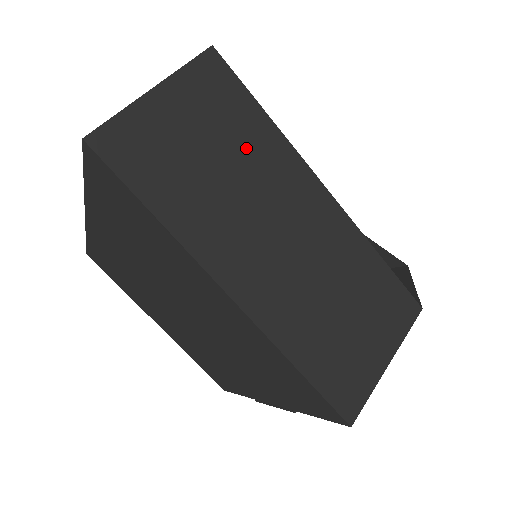
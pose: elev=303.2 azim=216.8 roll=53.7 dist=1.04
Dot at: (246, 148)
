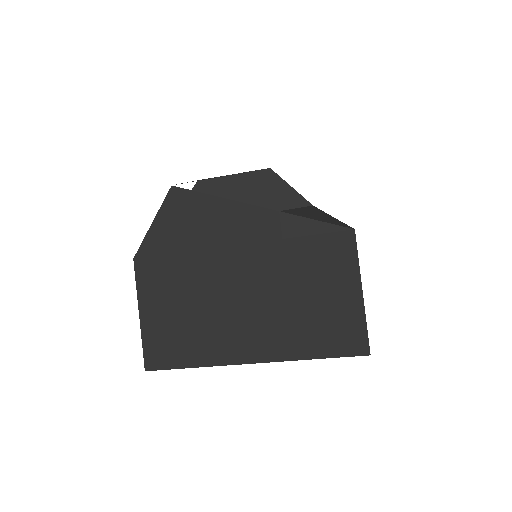
Dot at: occluded
